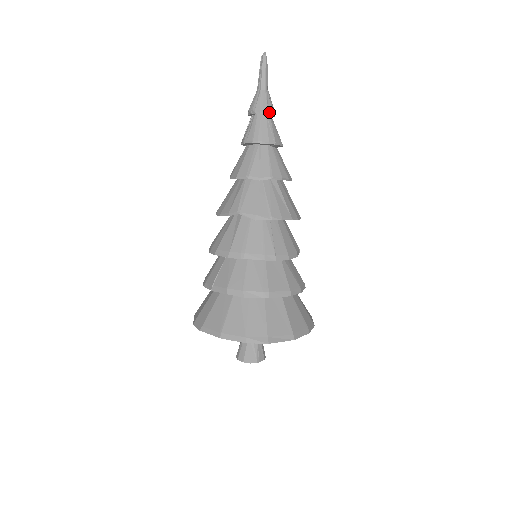
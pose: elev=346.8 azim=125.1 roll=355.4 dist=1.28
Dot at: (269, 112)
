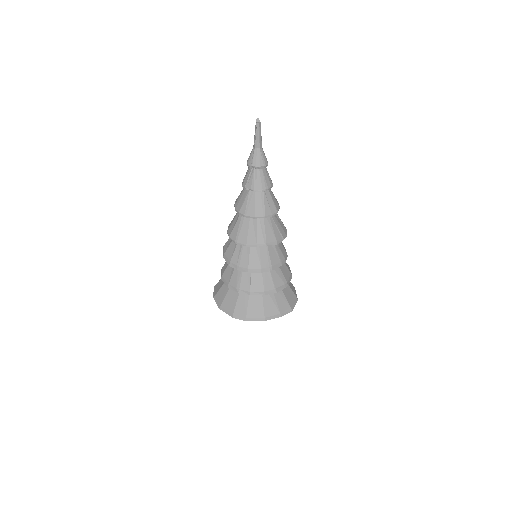
Dot at: (267, 165)
